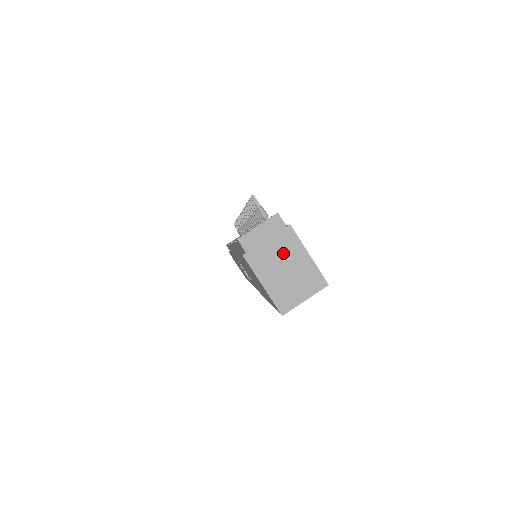
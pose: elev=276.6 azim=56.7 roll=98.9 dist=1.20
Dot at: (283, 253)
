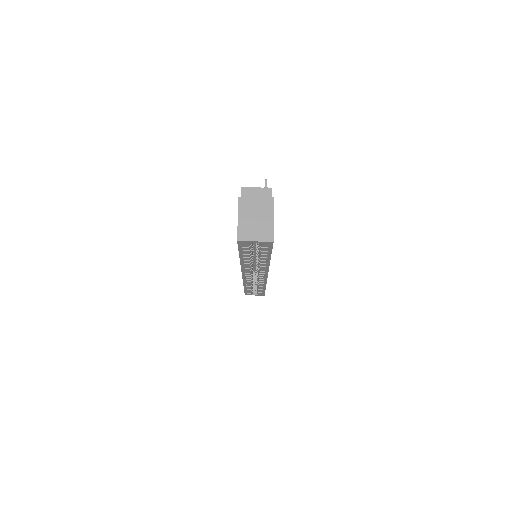
Dot at: (260, 209)
